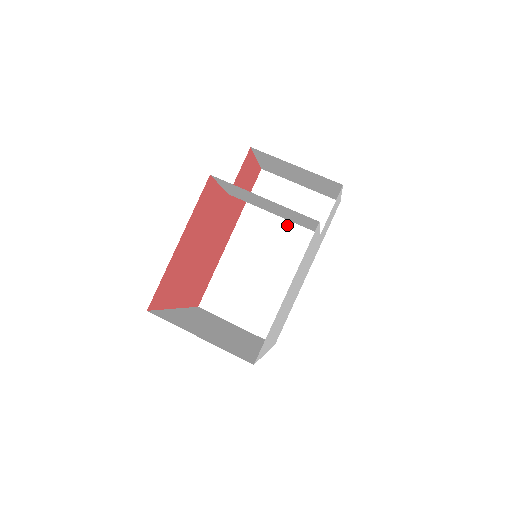
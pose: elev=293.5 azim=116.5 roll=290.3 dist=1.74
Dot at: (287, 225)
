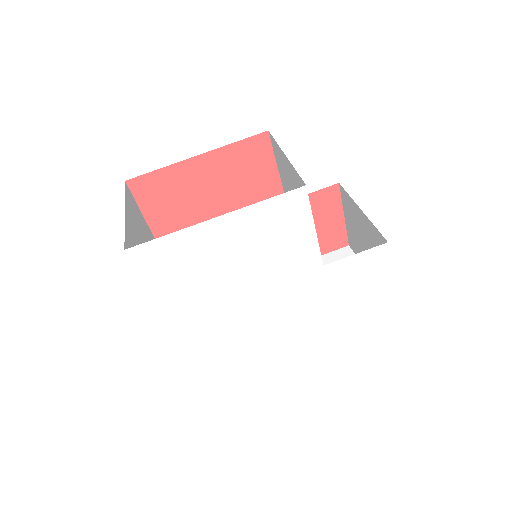
Dot at: occluded
